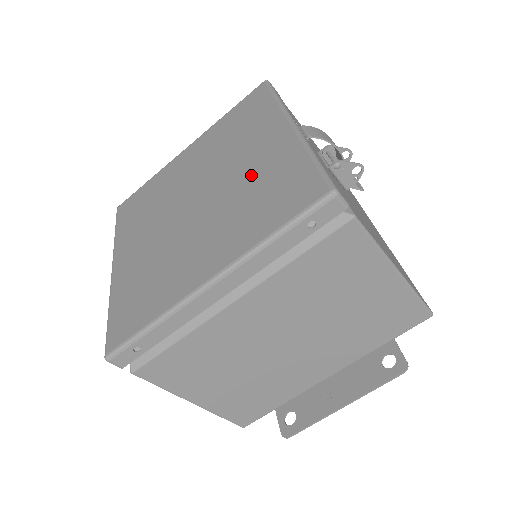
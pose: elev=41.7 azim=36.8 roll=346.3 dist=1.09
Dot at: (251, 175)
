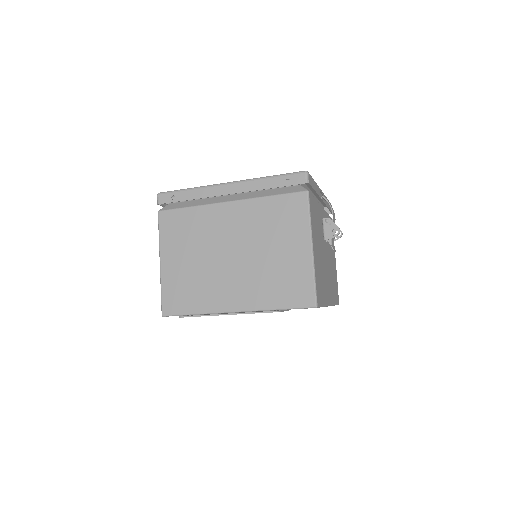
Dot at: occluded
